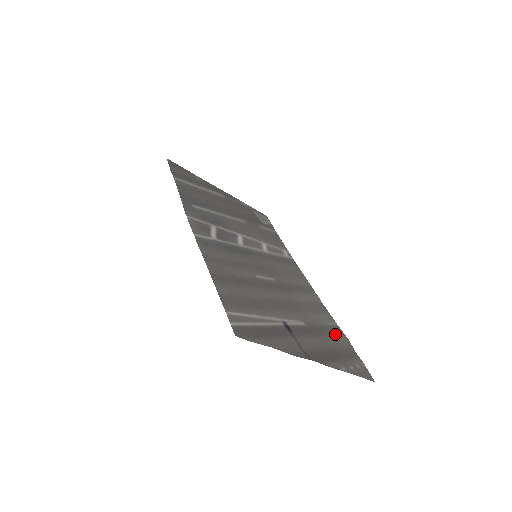
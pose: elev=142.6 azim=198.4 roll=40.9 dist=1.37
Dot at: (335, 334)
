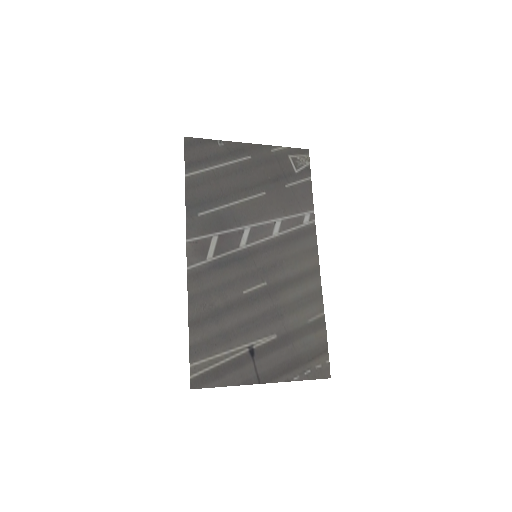
Dot at: (312, 332)
